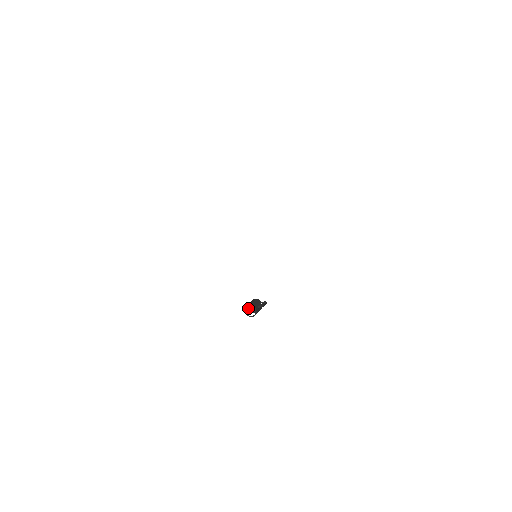
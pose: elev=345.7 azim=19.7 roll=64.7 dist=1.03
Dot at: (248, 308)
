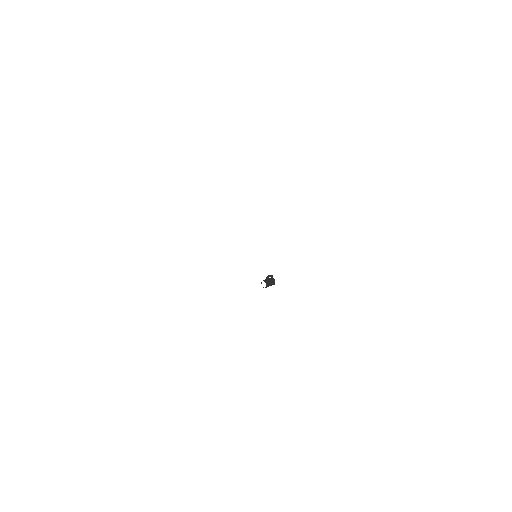
Dot at: occluded
